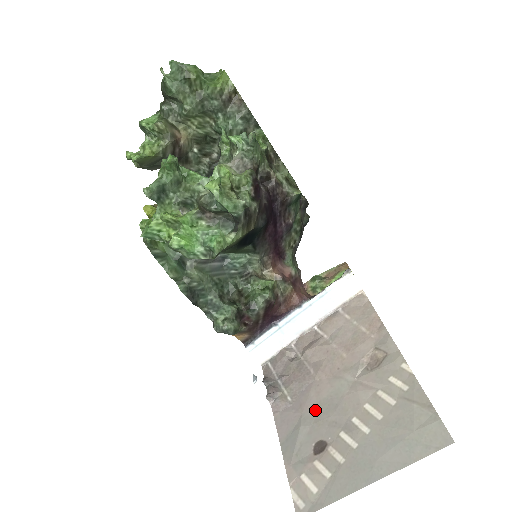
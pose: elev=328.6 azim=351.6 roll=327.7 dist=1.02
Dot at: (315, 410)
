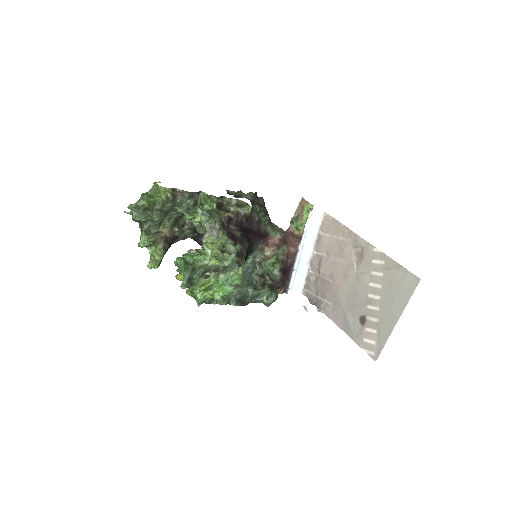
Dot at: (347, 302)
